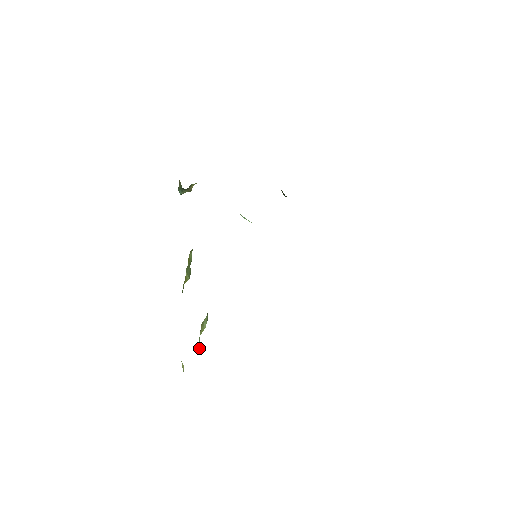
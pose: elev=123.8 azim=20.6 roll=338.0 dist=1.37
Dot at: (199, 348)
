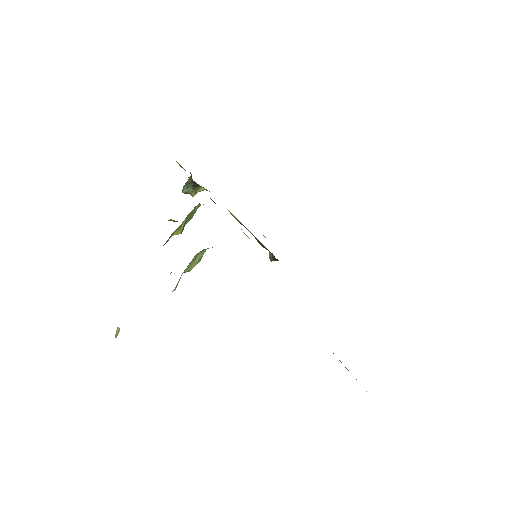
Dot at: occluded
